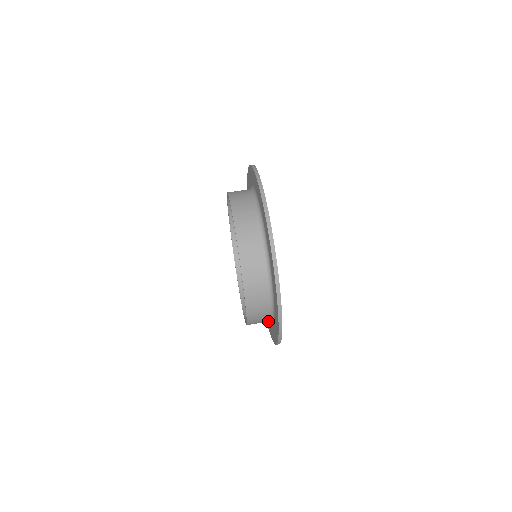
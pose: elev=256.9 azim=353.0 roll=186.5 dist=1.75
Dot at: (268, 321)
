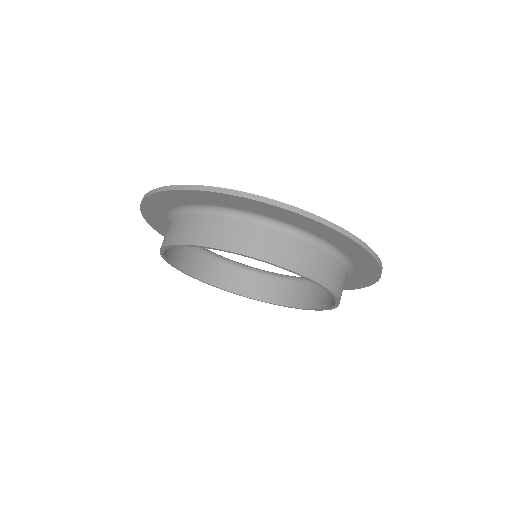
Dot at: occluded
